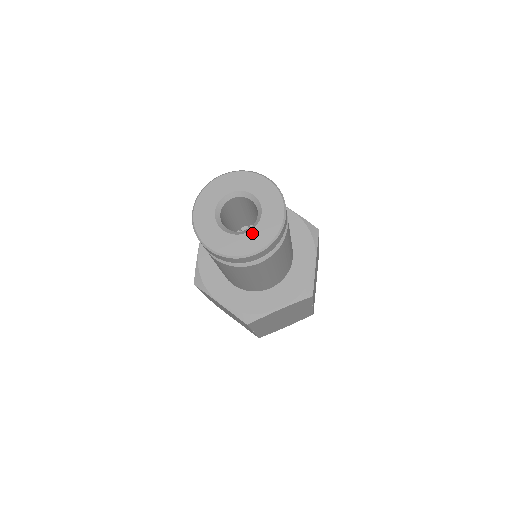
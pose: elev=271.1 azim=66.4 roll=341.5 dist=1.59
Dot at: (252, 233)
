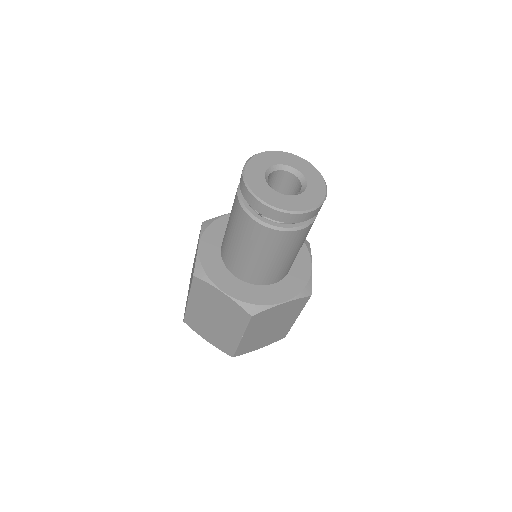
Dot at: (277, 194)
